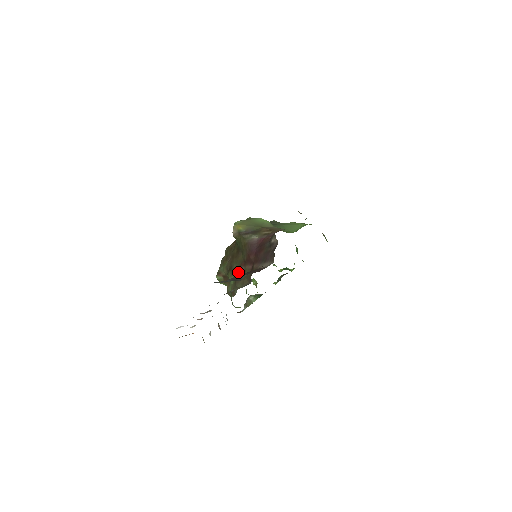
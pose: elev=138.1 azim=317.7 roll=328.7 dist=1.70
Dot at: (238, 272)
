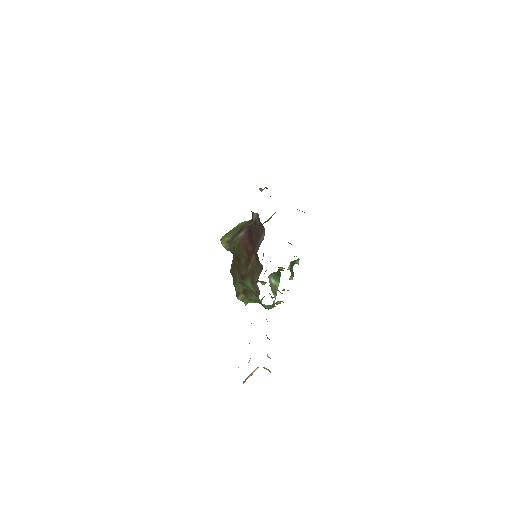
Dot at: (249, 272)
